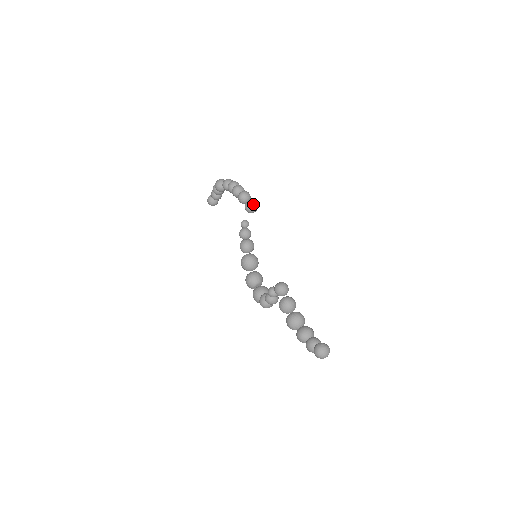
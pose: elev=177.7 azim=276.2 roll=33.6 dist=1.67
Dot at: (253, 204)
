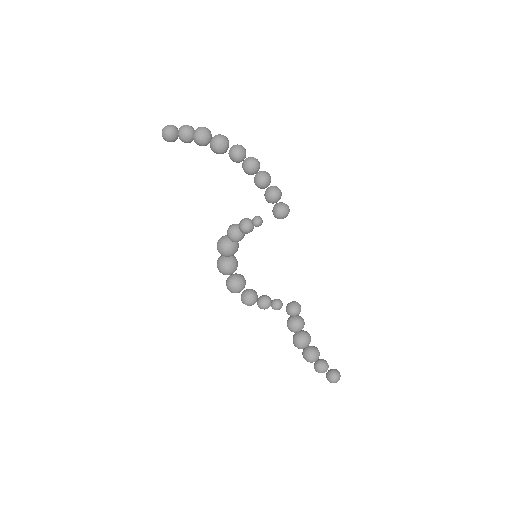
Dot at: occluded
